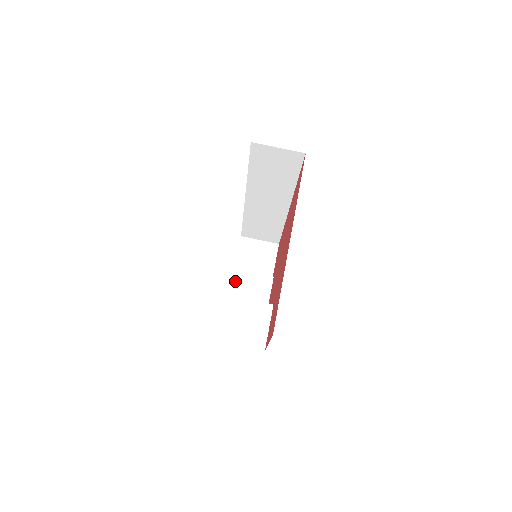
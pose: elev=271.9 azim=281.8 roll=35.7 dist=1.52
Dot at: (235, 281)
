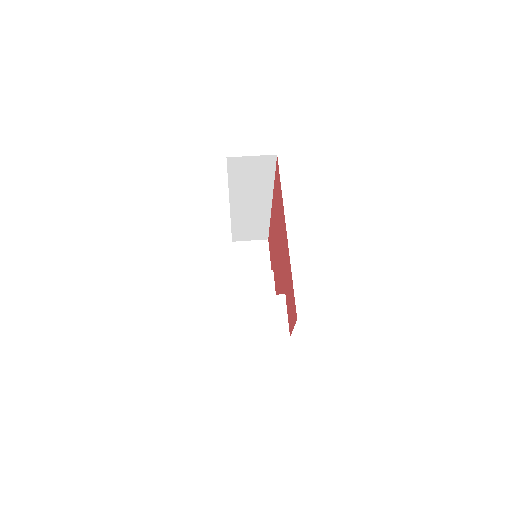
Dot at: (240, 284)
